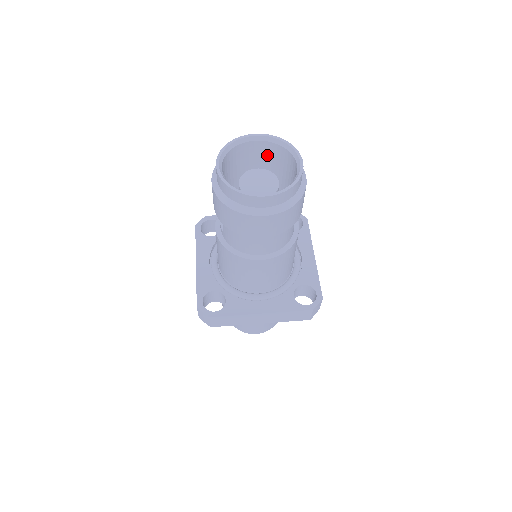
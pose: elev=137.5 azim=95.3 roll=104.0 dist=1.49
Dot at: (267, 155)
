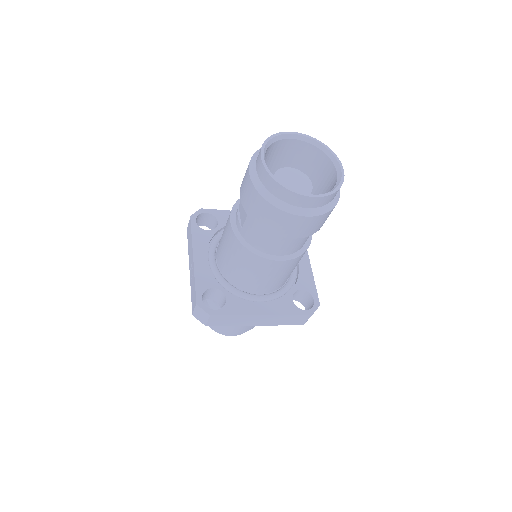
Dot at: (299, 155)
